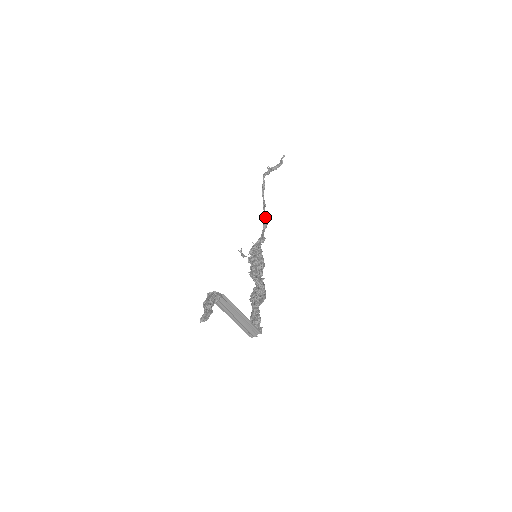
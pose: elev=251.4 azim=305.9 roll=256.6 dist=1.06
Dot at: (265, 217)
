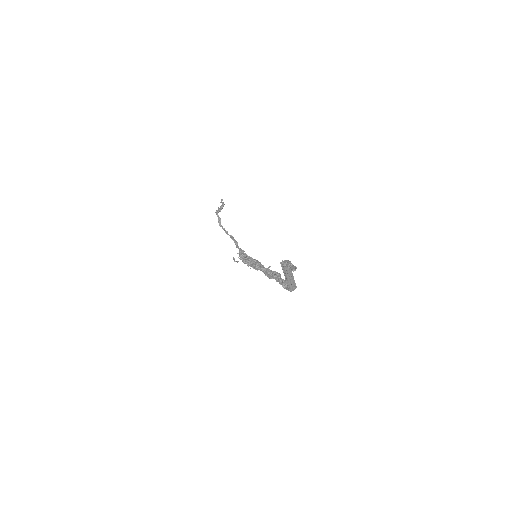
Dot at: (233, 238)
